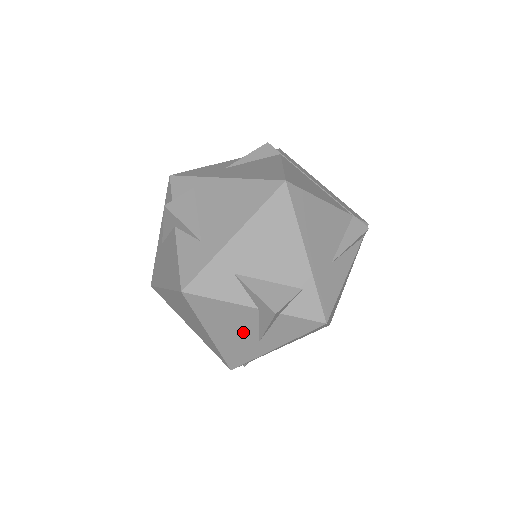
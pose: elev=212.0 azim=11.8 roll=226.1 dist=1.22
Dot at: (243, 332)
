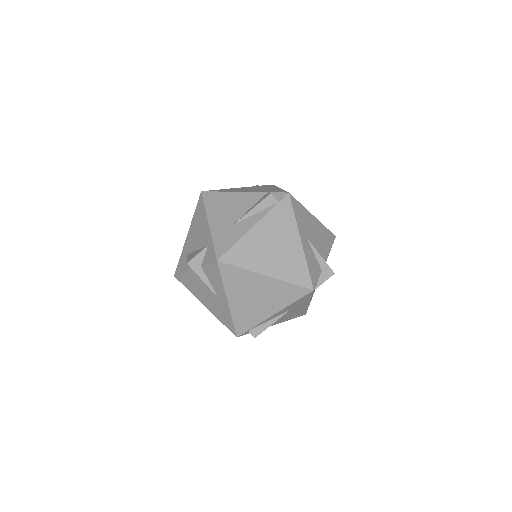
Dot at: (208, 294)
